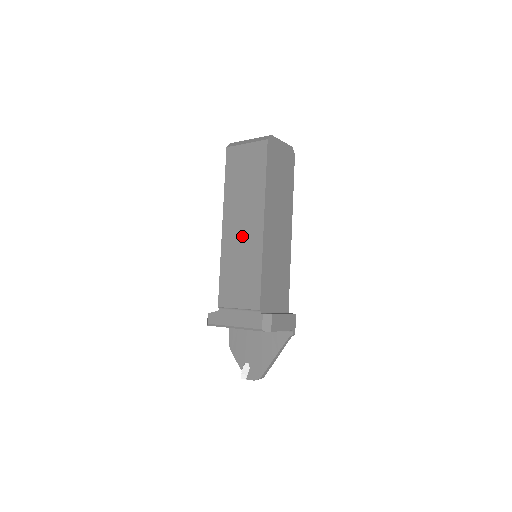
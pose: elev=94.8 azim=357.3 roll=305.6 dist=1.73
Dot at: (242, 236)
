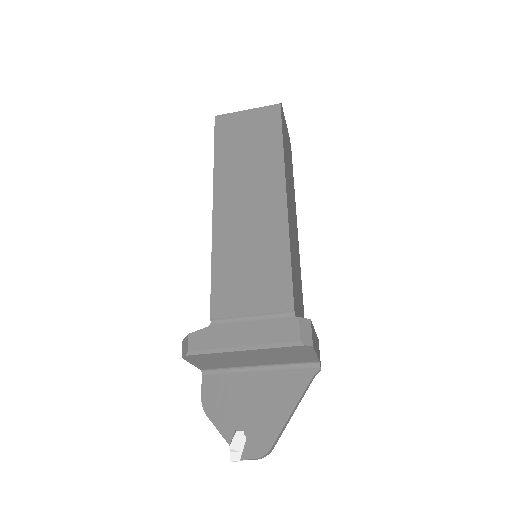
Dot at: (250, 213)
